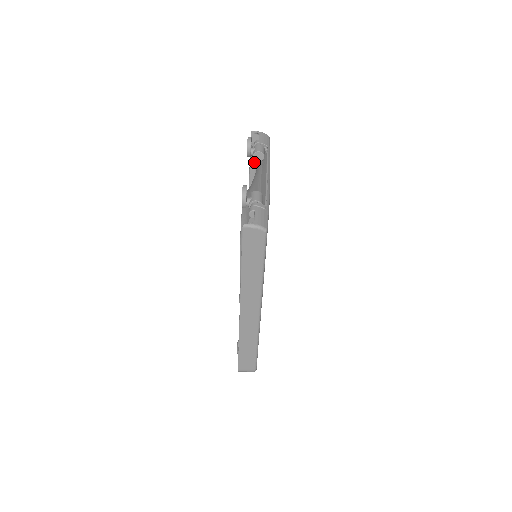
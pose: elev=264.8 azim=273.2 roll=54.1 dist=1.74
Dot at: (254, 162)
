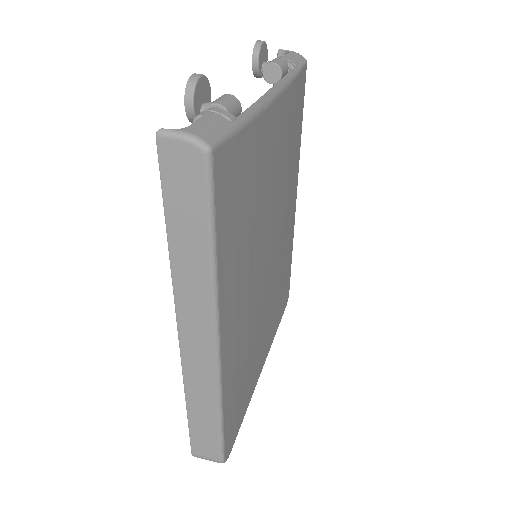
Dot at: occluded
